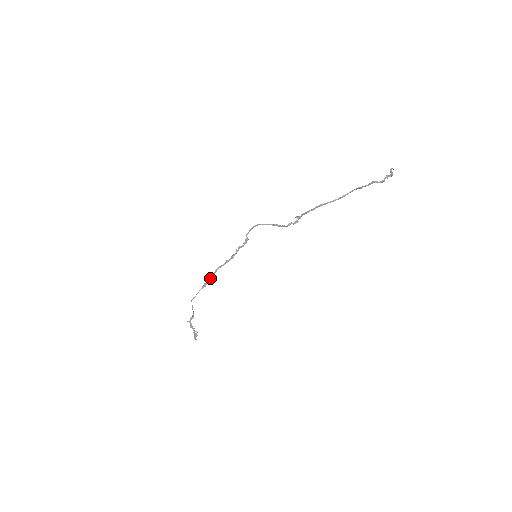
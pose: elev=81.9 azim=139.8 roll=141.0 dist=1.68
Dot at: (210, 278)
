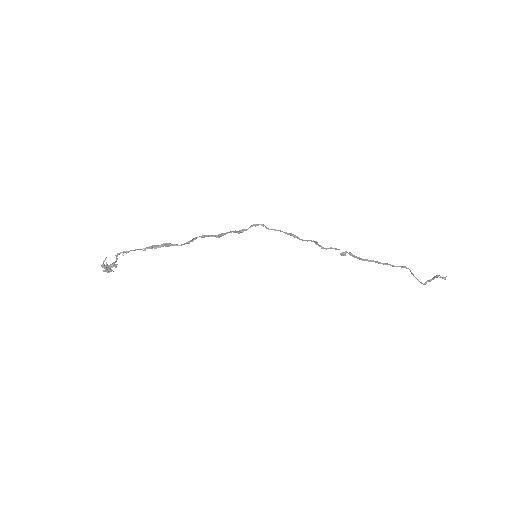
Dot at: occluded
